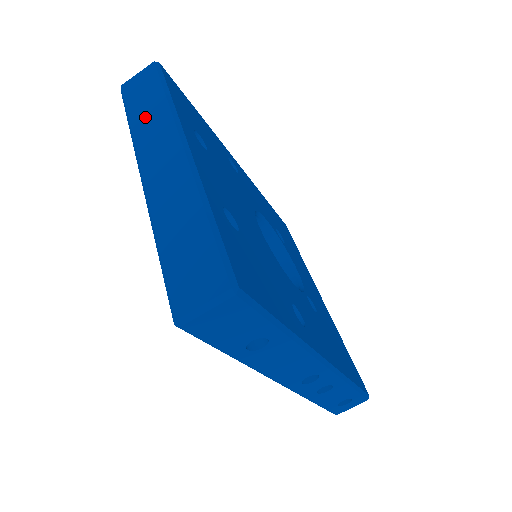
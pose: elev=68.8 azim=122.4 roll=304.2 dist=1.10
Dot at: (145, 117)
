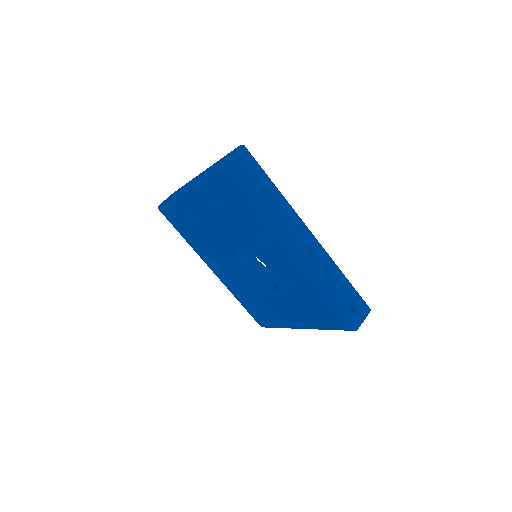
Dot at: occluded
